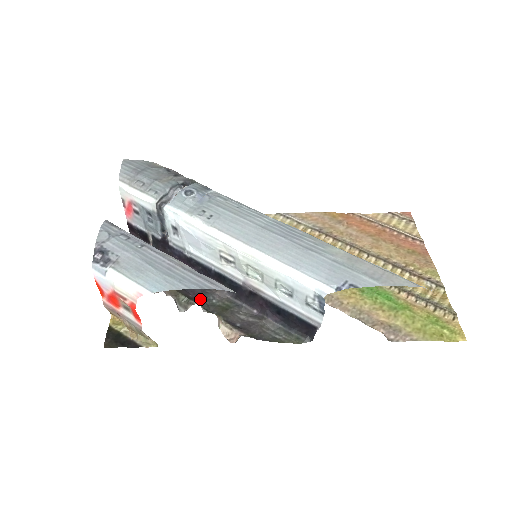
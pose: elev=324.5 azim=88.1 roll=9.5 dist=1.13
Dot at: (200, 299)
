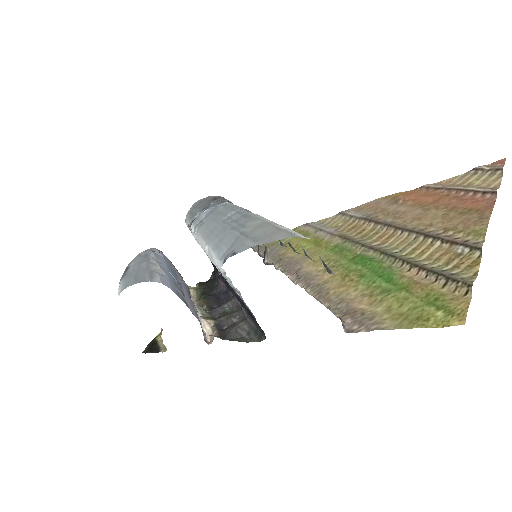
Dot at: (216, 308)
